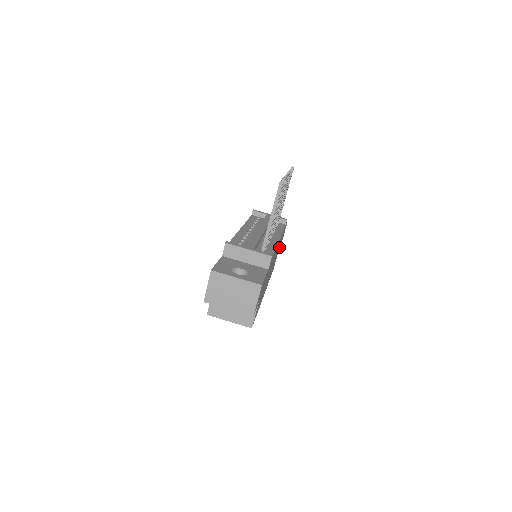
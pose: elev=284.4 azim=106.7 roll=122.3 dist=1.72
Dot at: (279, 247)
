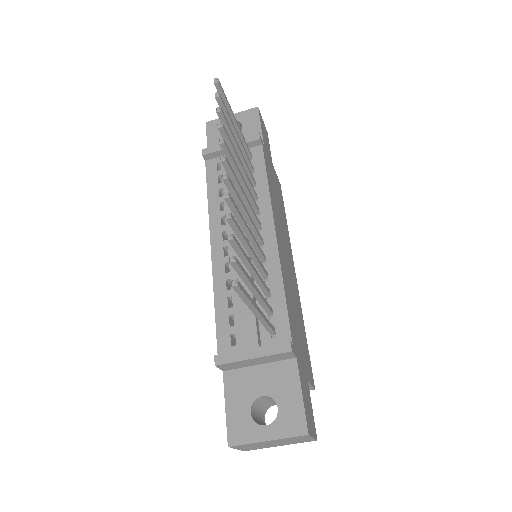
Dot at: occluded
